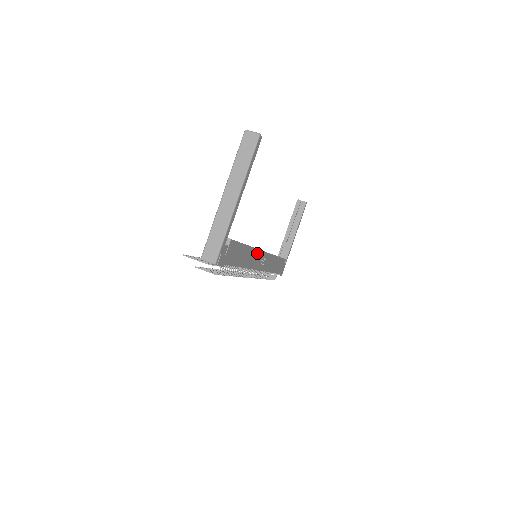
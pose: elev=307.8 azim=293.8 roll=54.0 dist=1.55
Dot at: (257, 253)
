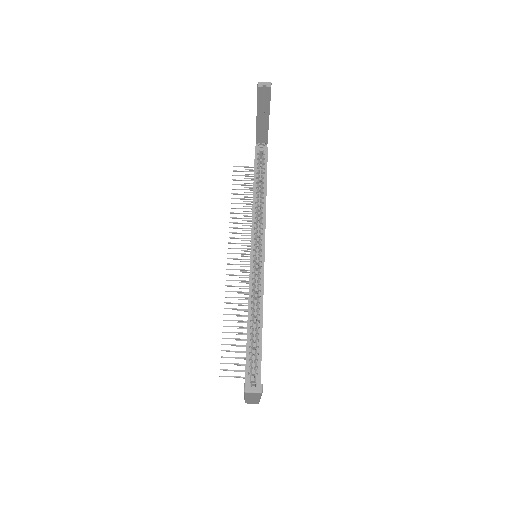
Dot at: (263, 285)
